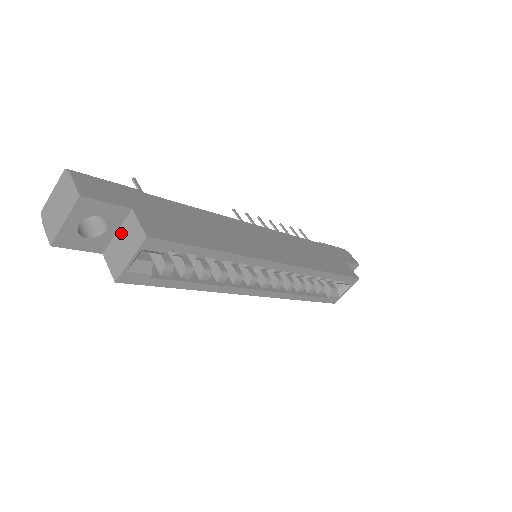
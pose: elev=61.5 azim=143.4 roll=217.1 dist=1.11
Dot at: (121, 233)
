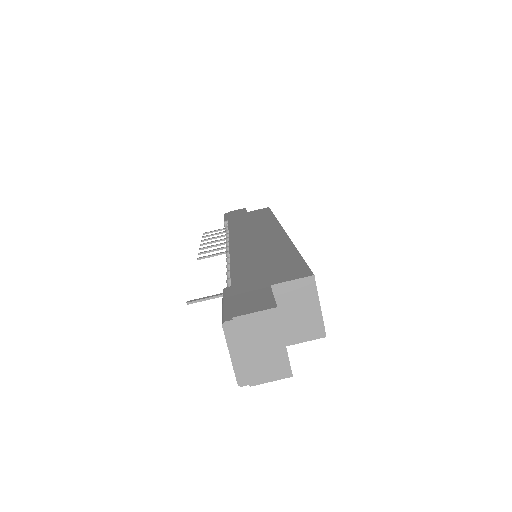
Dot at: (284, 310)
